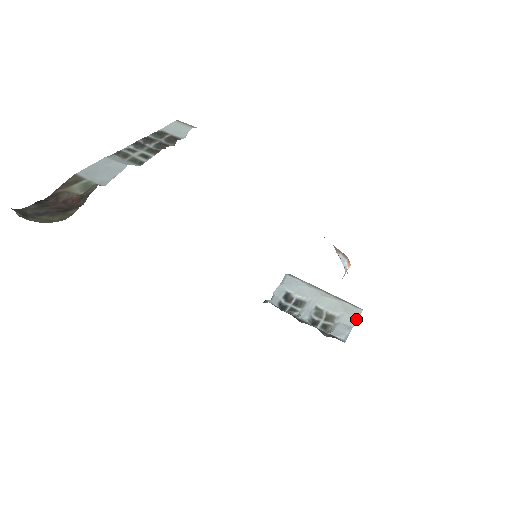
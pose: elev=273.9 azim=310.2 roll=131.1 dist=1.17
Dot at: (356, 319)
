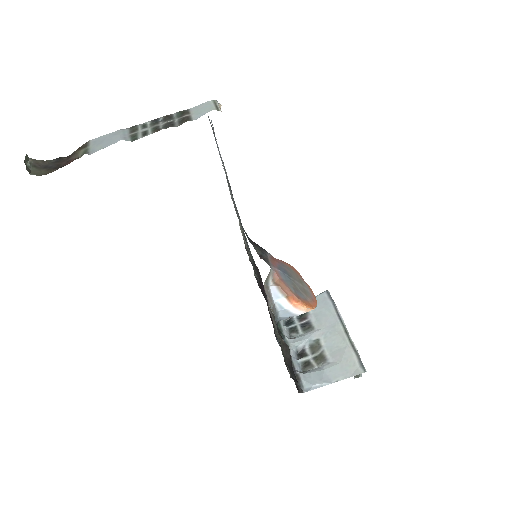
Dot at: (344, 377)
